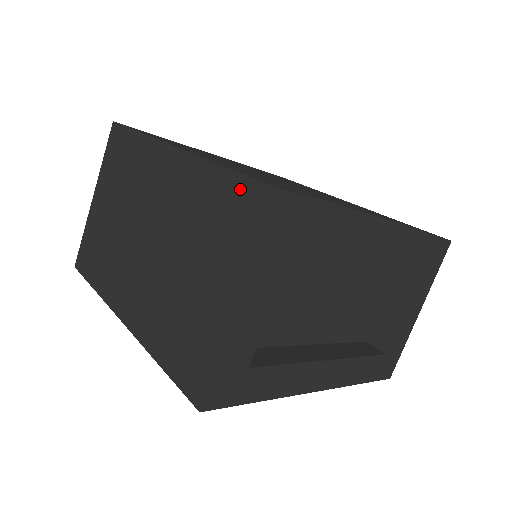
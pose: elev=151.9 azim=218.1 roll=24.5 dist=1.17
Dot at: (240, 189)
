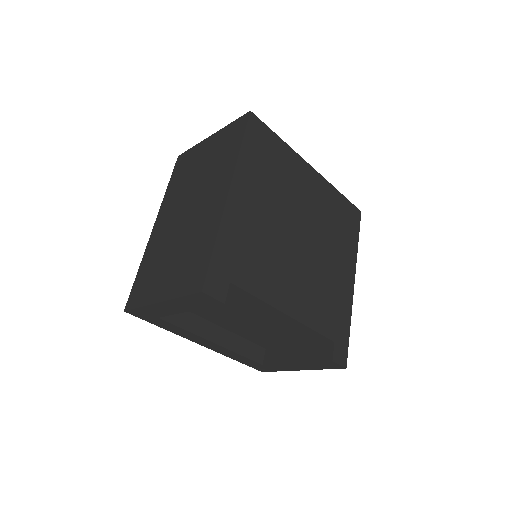
Dot at: (204, 264)
